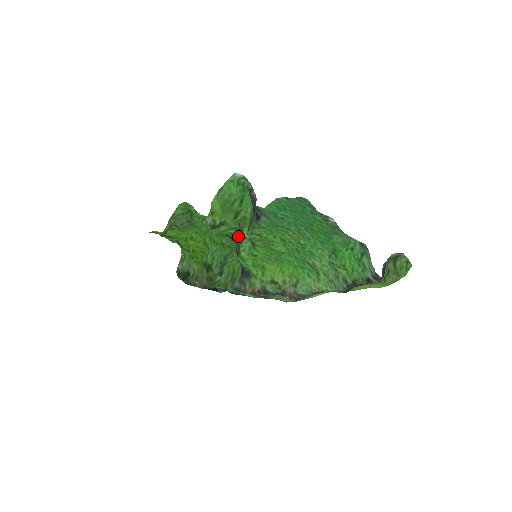
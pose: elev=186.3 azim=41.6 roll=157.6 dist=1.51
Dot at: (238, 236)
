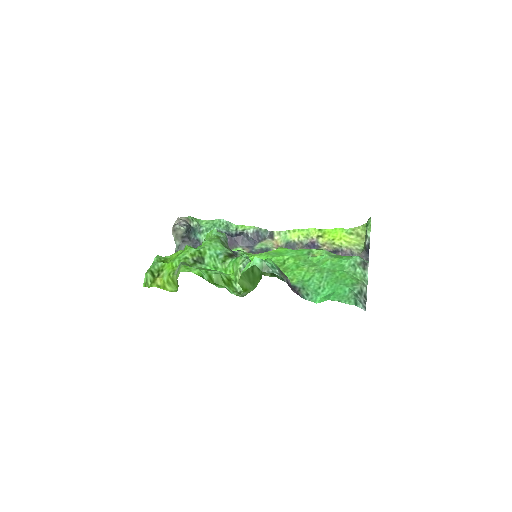
Dot at: occluded
